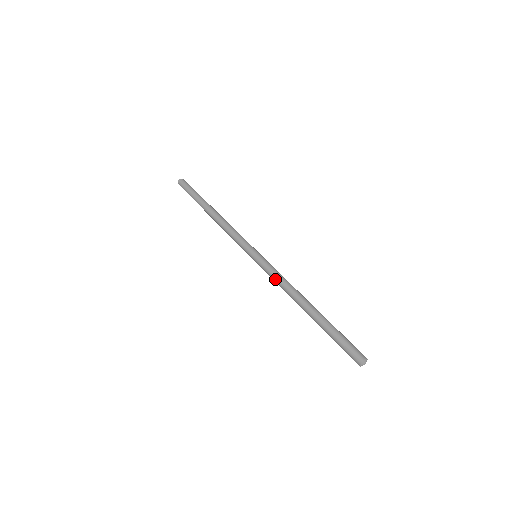
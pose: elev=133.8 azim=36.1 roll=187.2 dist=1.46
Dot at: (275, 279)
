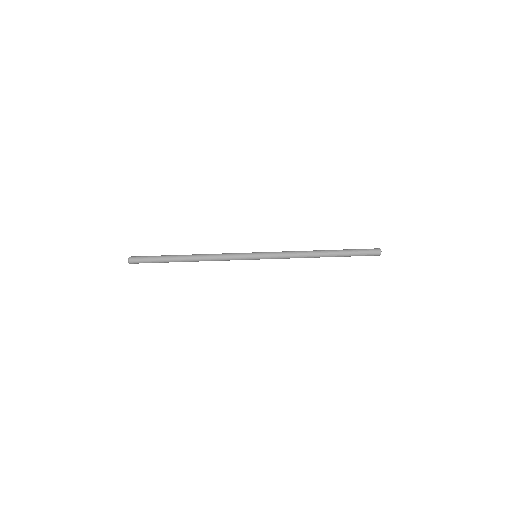
Dot at: (287, 258)
